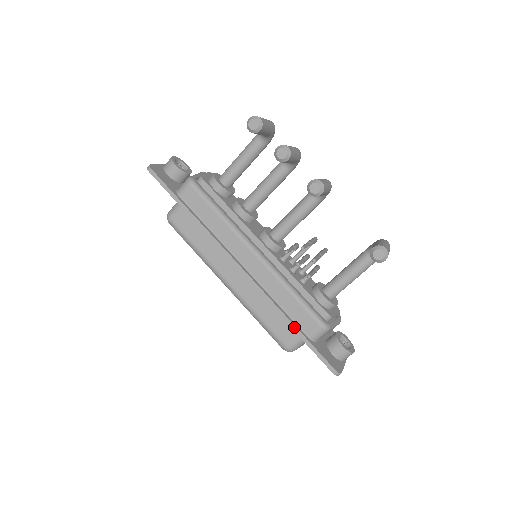
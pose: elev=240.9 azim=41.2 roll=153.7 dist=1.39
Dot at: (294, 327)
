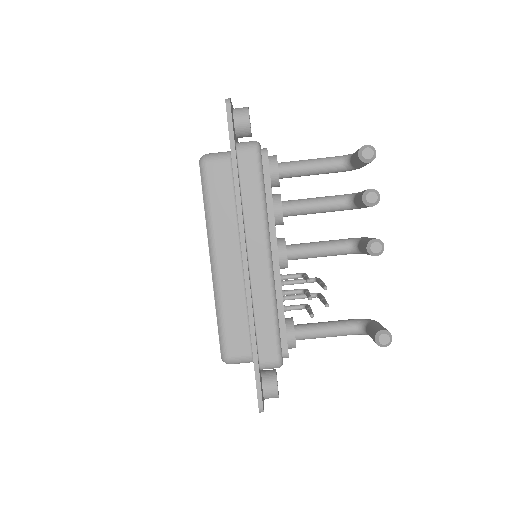
Dot at: (255, 346)
